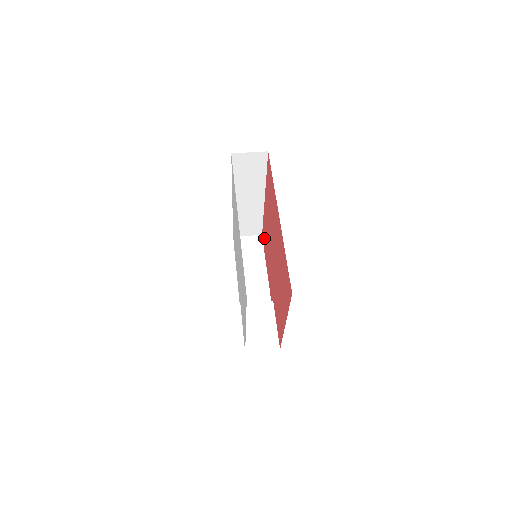
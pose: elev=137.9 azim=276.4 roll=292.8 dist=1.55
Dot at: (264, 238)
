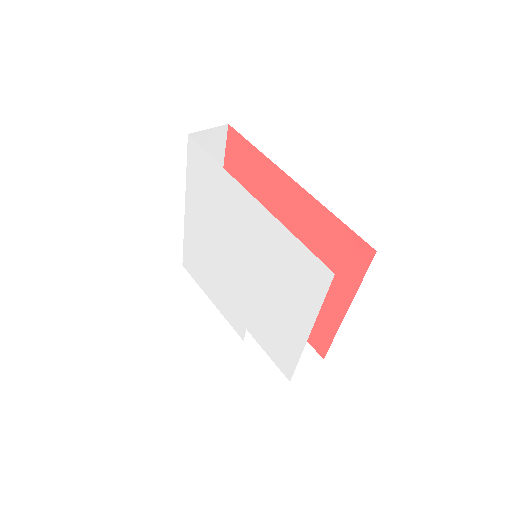
Dot at: occluded
